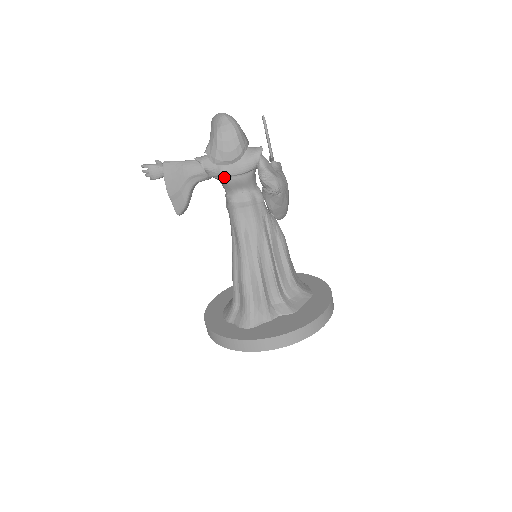
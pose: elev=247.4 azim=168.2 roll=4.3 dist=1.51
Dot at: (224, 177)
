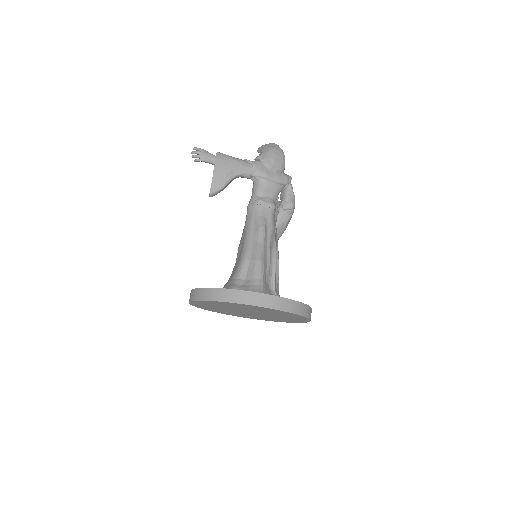
Dot at: (265, 179)
